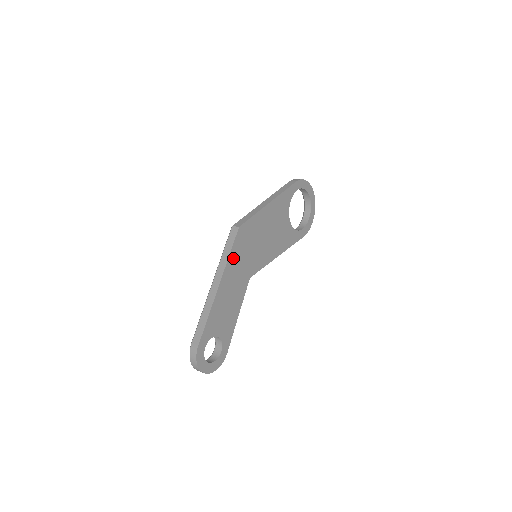
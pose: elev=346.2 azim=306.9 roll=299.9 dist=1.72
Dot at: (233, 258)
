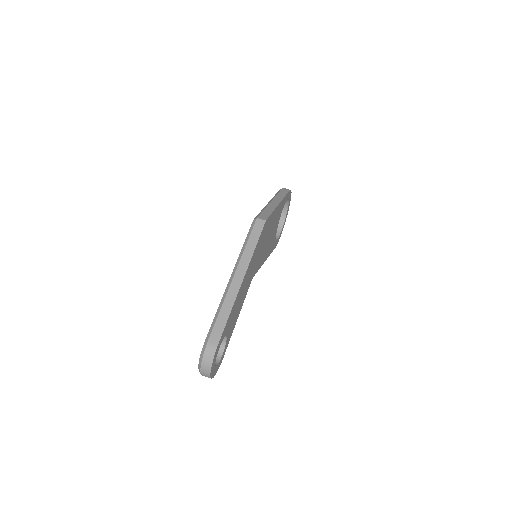
Dot at: (255, 252)
